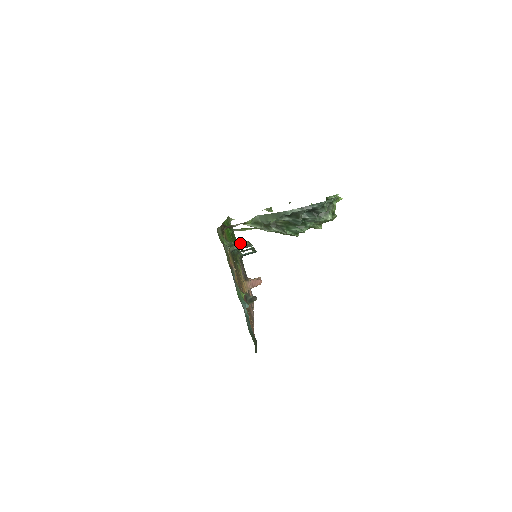
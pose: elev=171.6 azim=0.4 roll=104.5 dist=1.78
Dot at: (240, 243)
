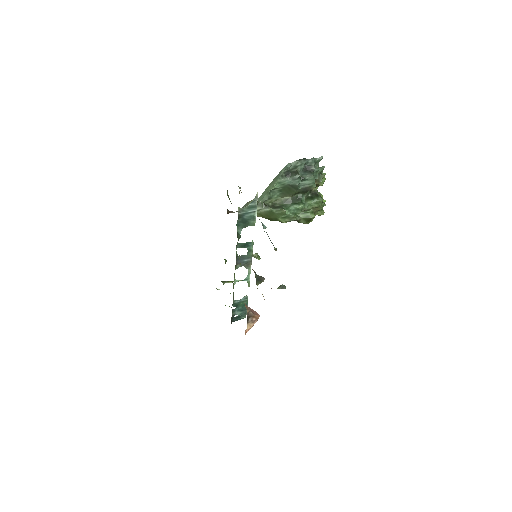
Dot at: (246, 204)
